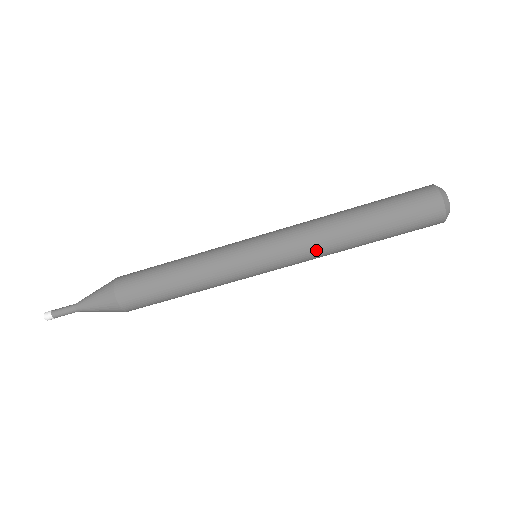
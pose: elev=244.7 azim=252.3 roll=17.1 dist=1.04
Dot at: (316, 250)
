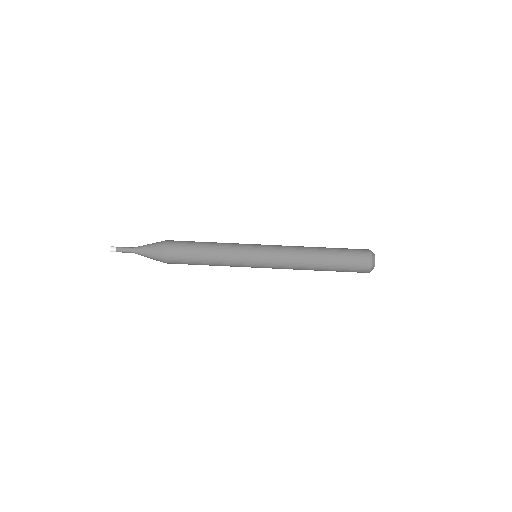
Dot at: (293, 261)
